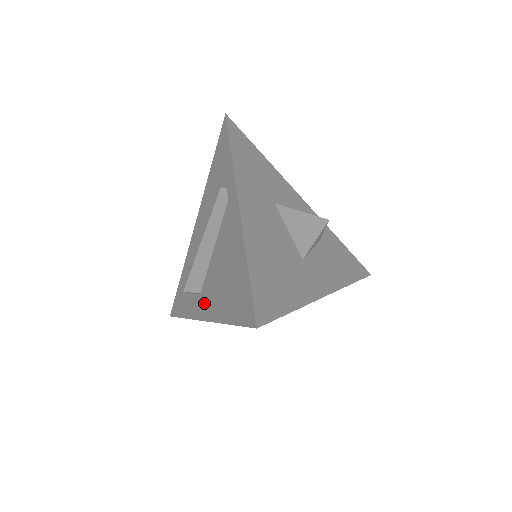
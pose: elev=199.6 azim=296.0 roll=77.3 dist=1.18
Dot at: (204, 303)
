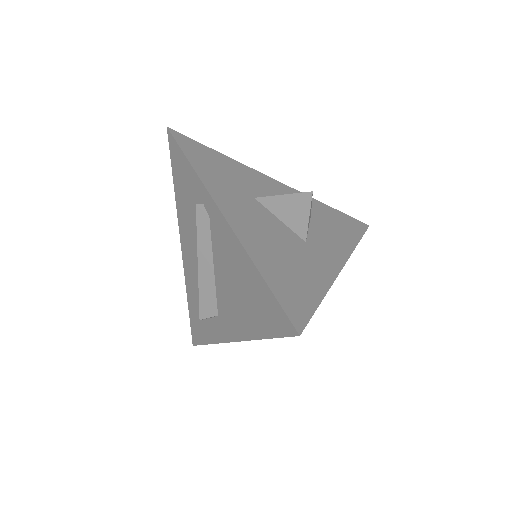
Dot at: (226, 324)
